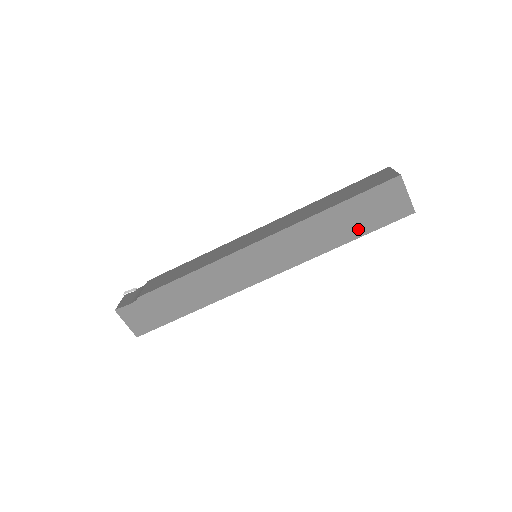
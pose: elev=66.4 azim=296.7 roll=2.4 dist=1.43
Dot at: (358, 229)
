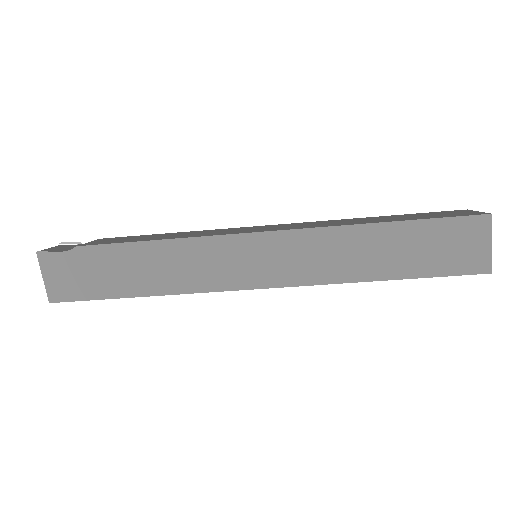
Dot at: (408, 266)
